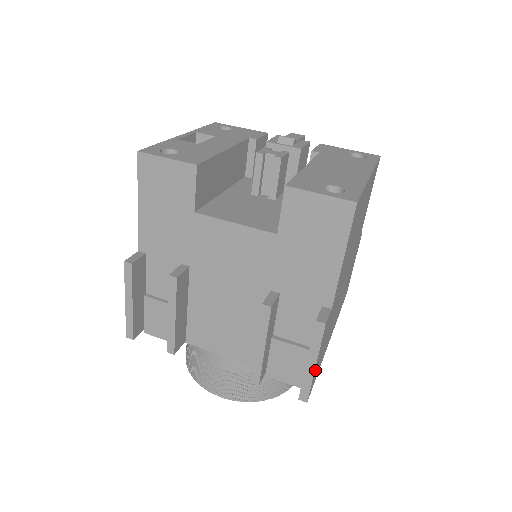
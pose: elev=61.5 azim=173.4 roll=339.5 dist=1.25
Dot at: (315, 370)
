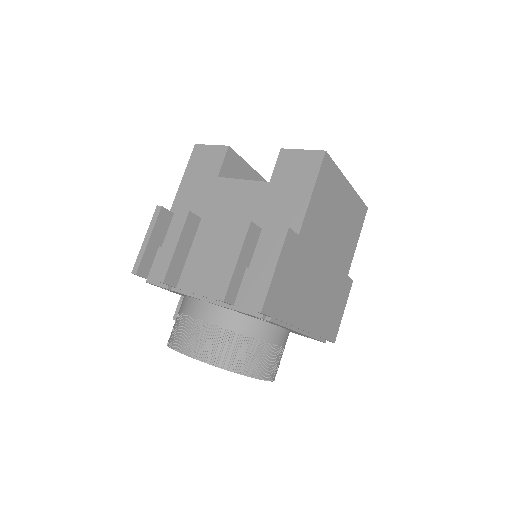
Dot at: (275, 282)
